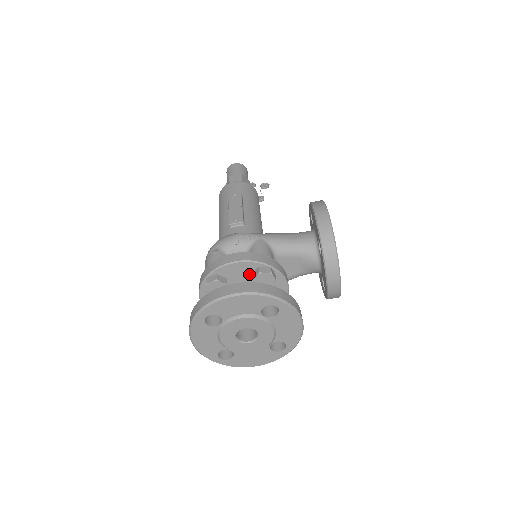
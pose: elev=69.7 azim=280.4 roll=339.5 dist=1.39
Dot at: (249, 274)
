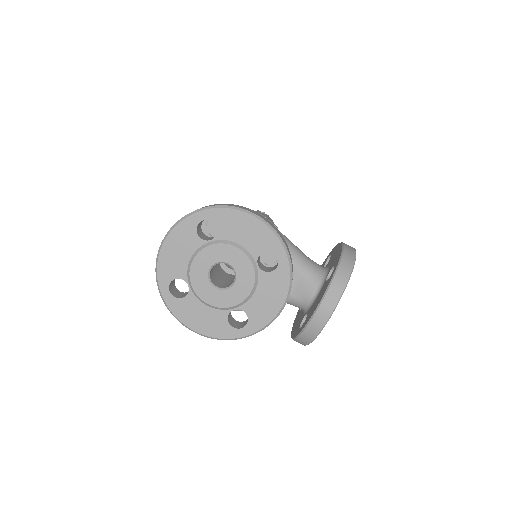
Dot at: occluded
